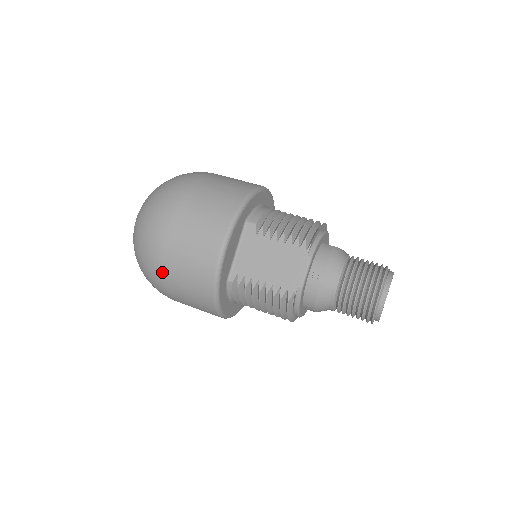
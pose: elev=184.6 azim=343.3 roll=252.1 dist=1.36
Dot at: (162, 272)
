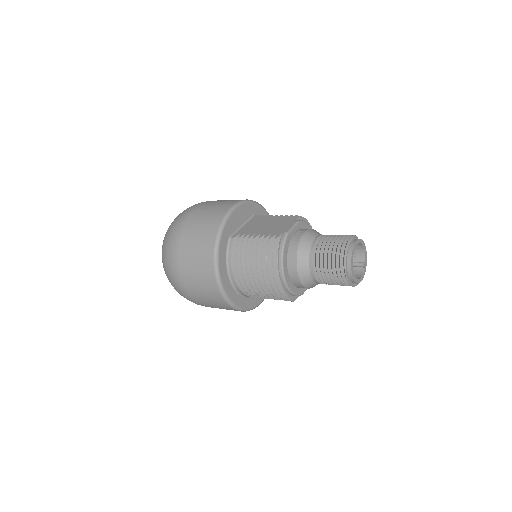
Dot at: (182, 230)
